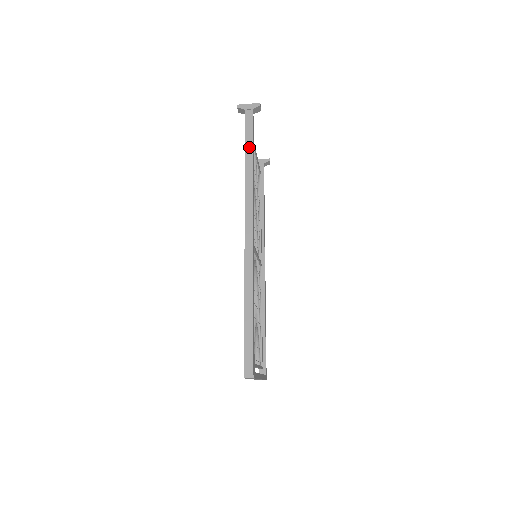
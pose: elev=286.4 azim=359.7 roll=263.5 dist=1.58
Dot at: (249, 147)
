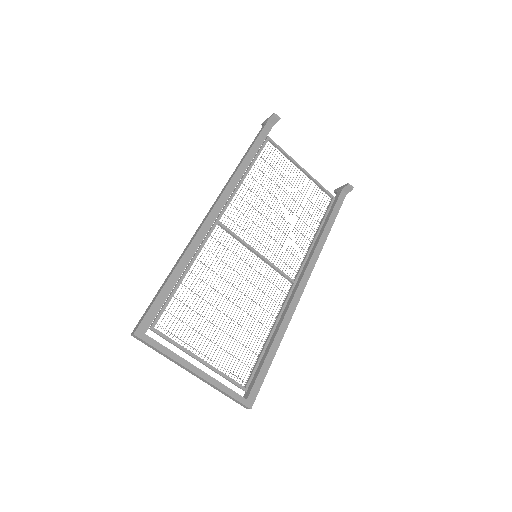
Dot at: (249, 148)
